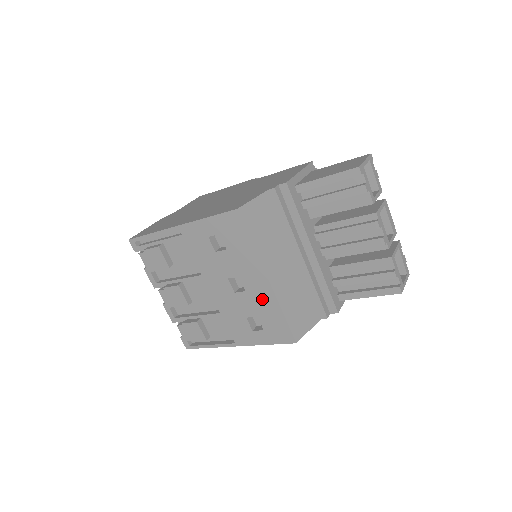
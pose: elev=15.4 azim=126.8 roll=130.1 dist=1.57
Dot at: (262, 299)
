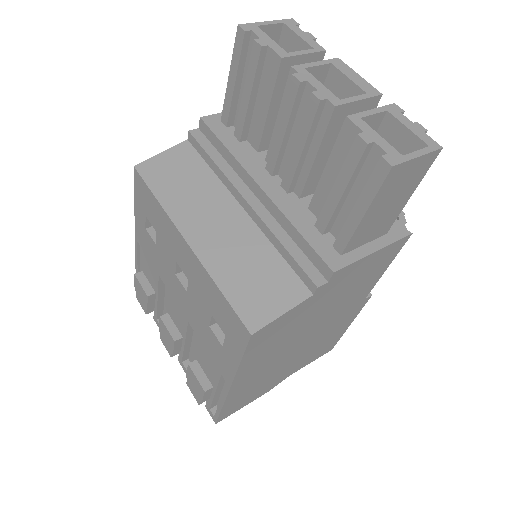
Dot at: (199, 280)
